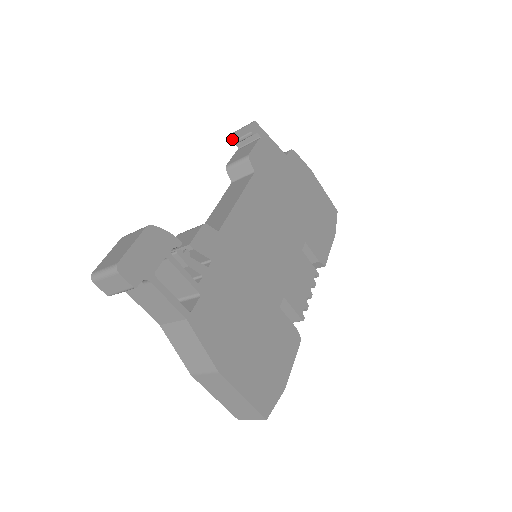
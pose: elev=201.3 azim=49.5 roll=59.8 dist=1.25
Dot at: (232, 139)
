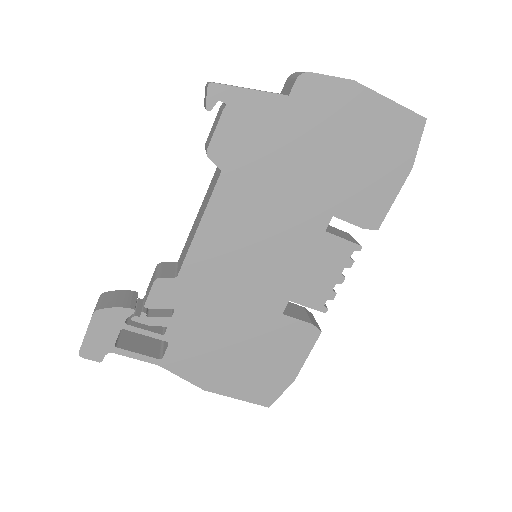
Dot at: (204, 100)
